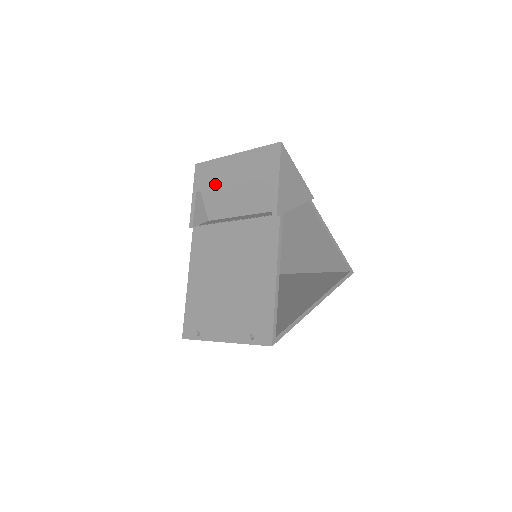
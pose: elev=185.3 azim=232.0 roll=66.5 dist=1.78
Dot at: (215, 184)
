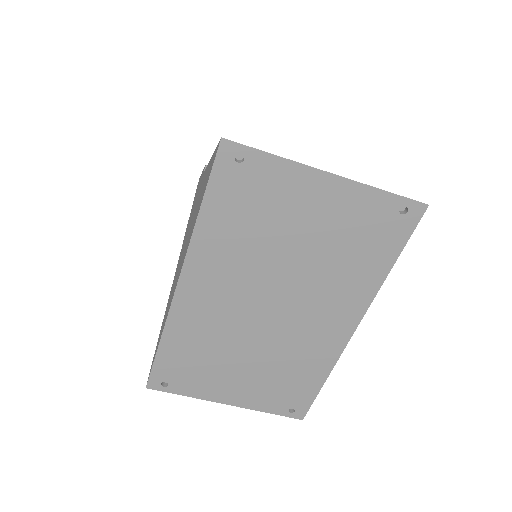
Dot at: occluded
